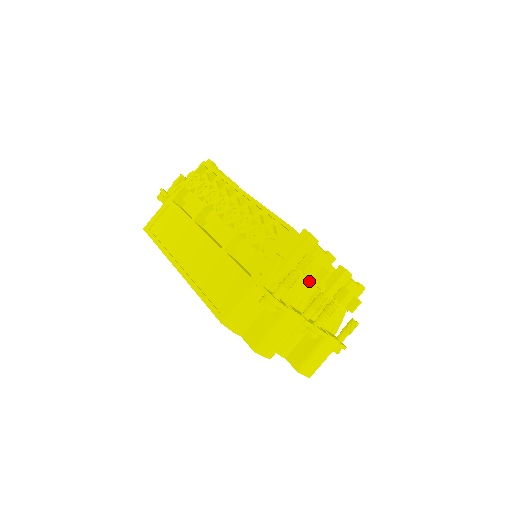
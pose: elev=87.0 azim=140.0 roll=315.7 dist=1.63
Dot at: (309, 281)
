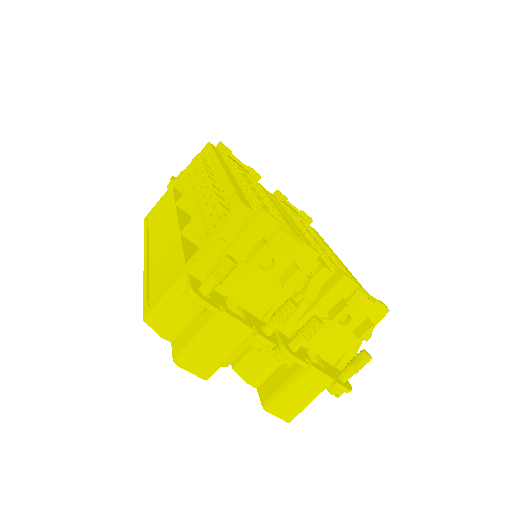
Dot at: (278, 282)
